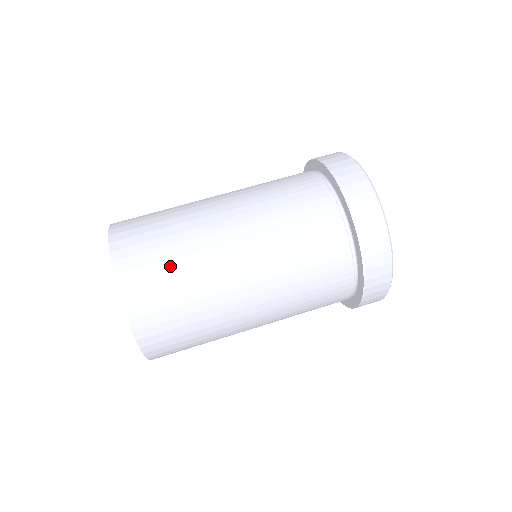
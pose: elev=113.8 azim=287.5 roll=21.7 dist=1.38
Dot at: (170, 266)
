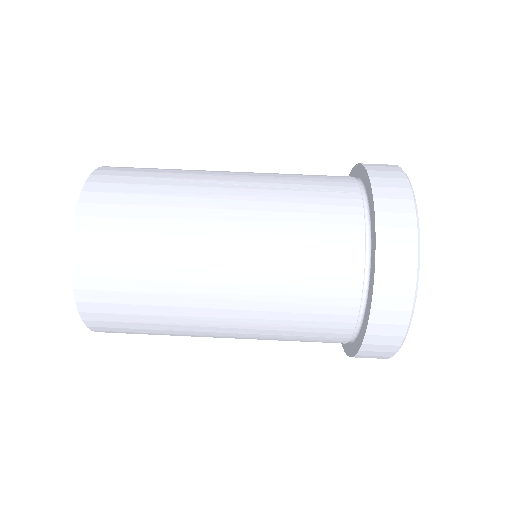
Dot at: (146, 191)
